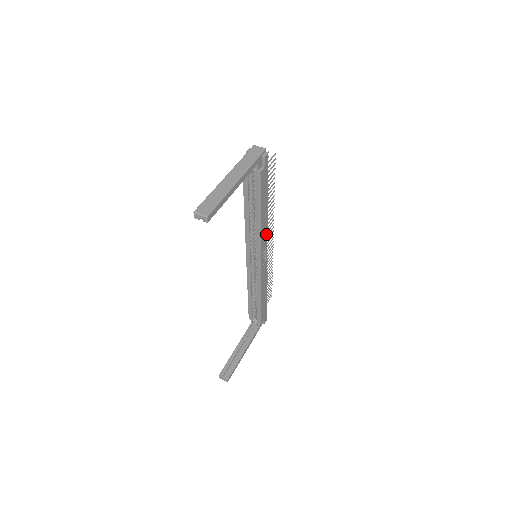
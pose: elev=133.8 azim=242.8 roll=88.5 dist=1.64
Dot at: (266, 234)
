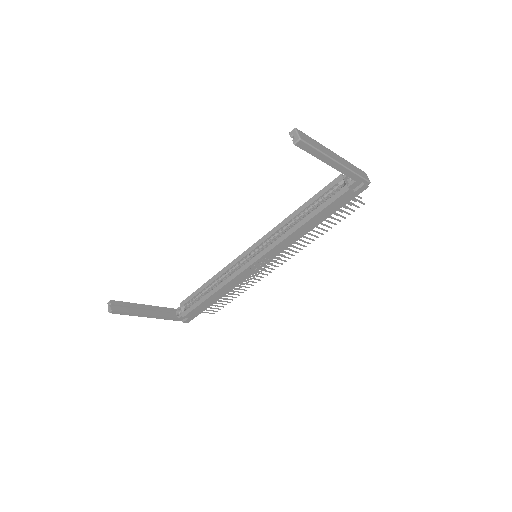
Dot at: (285, 248)
